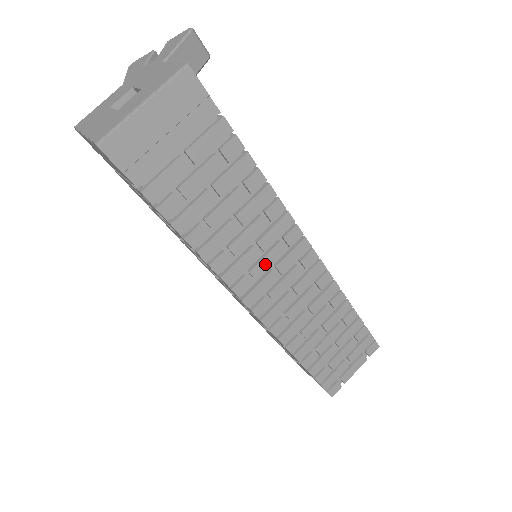
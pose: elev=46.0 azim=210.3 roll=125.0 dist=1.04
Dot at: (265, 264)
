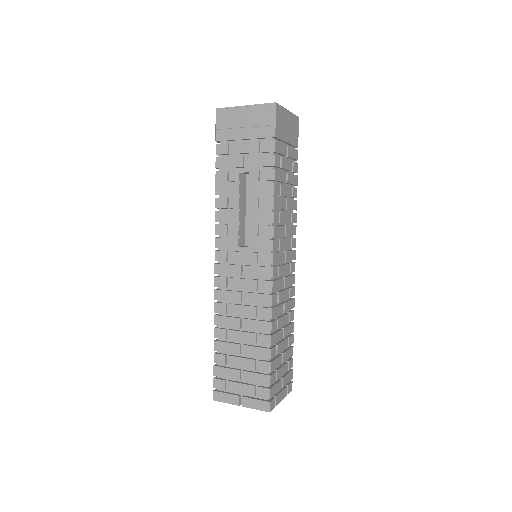
Dot at: (284, 244)
